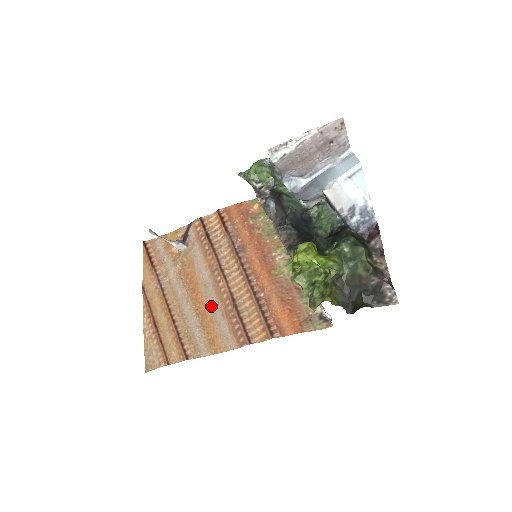
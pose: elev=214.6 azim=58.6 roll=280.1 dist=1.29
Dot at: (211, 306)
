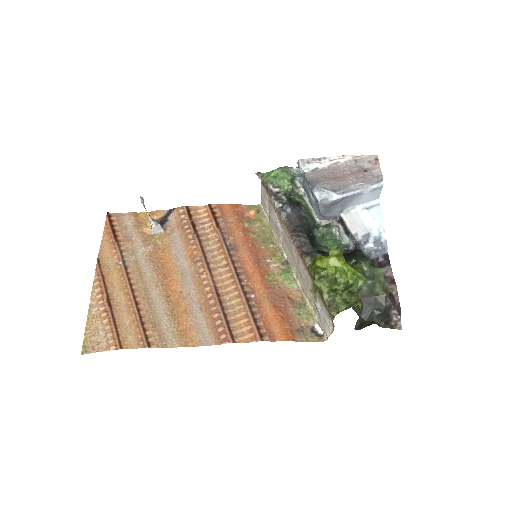
Dot at: (187, 296)
